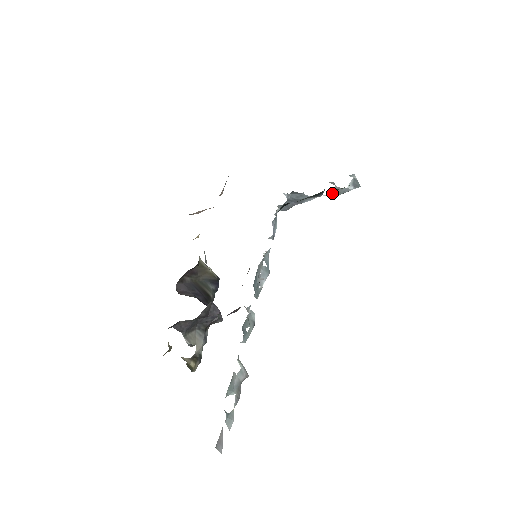
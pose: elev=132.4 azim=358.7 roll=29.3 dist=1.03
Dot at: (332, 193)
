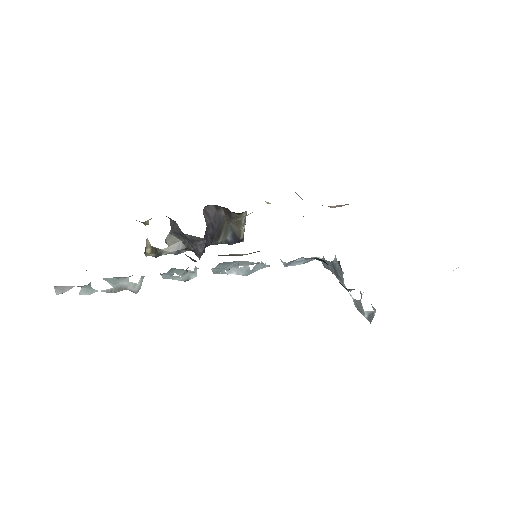
Dot at: (355, 300)
